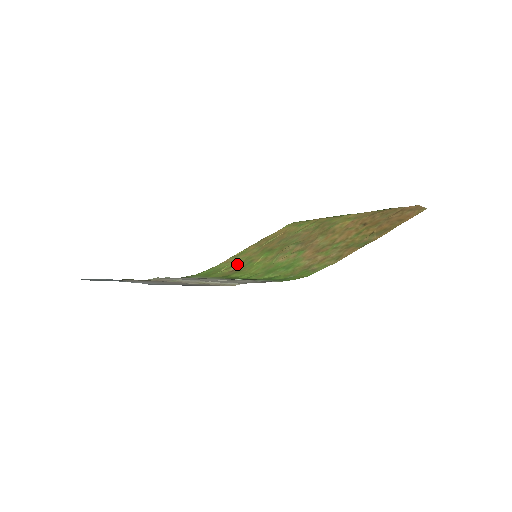
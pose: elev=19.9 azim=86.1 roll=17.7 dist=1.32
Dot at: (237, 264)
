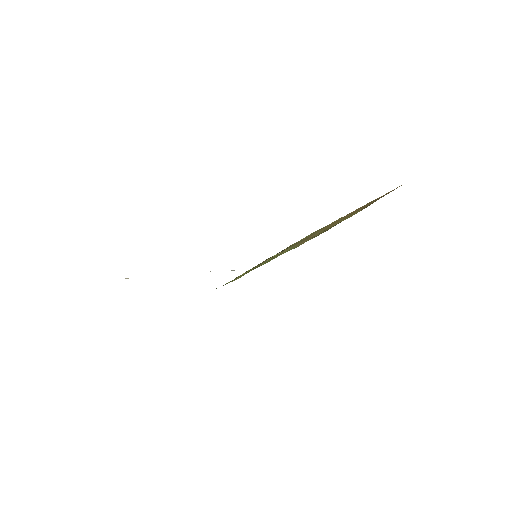
Dot at: occluded
